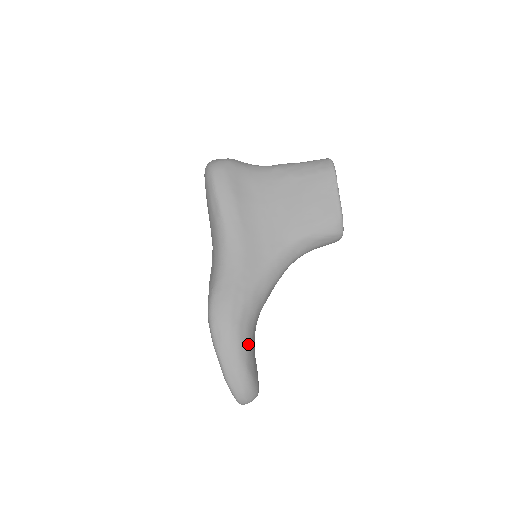
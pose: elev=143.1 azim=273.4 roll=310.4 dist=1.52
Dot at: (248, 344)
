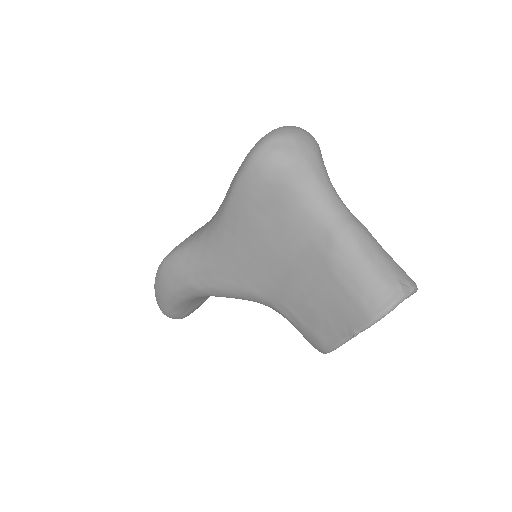
Dot at: (180, 303)
